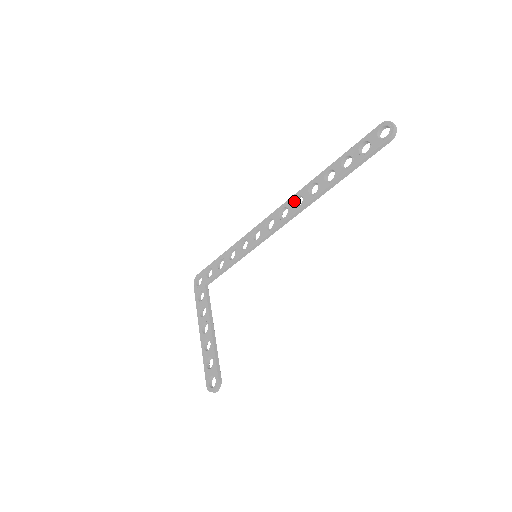
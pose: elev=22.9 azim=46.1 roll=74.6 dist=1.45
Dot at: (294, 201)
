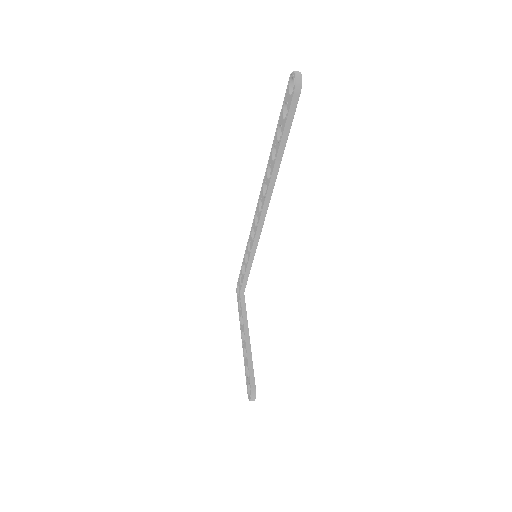
Dot at: (263, 190)
